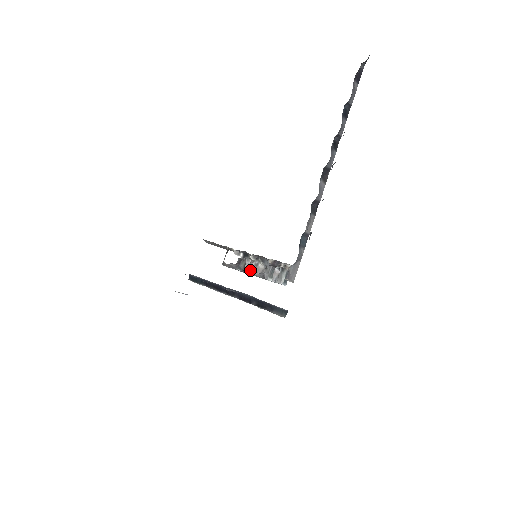
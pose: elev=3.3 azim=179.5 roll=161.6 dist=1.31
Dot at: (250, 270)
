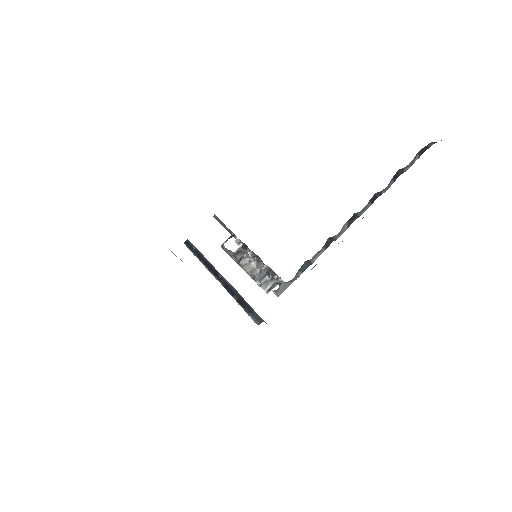
Dot at: (242, 263)
